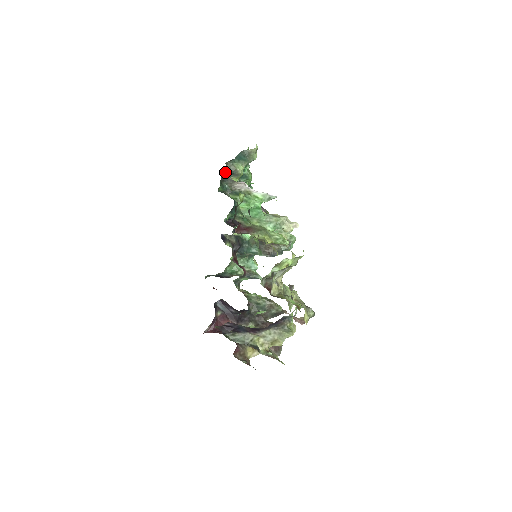
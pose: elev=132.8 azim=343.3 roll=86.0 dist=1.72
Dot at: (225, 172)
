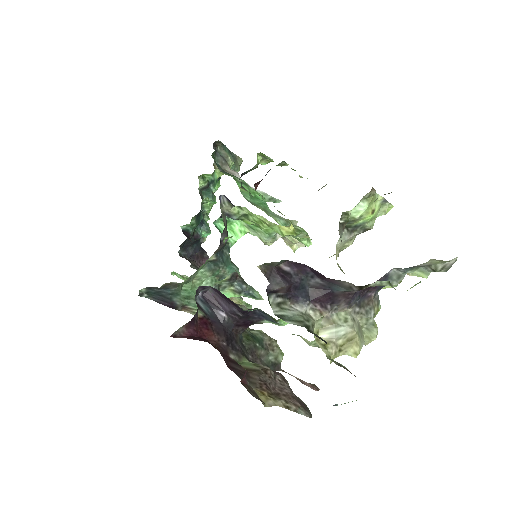
Dot at: occluded
